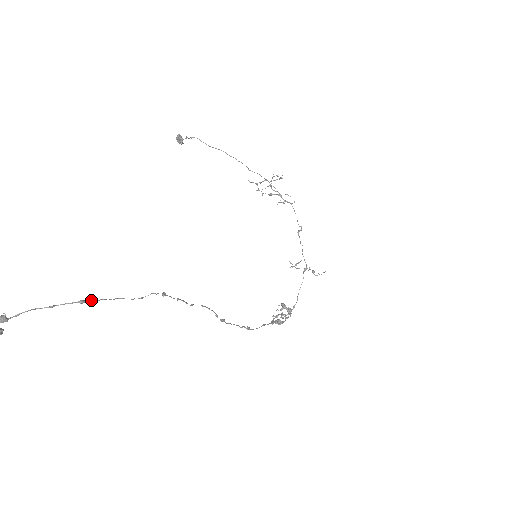
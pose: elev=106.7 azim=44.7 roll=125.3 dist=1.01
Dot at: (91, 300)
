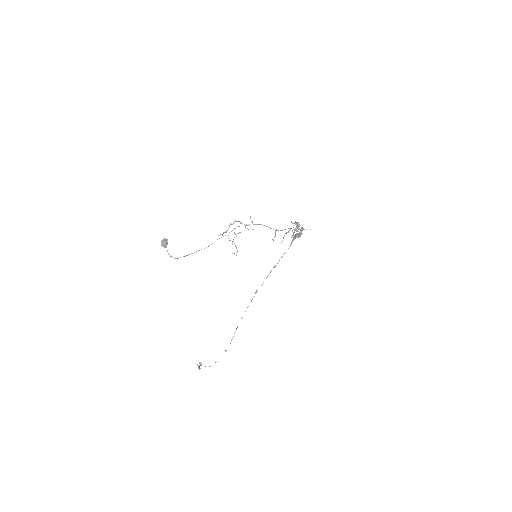
Dot at: occluded
